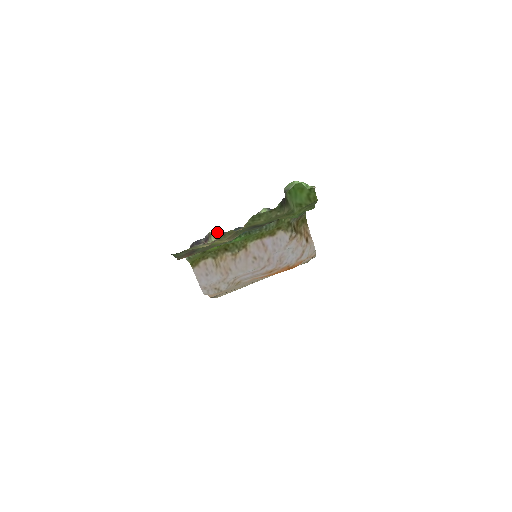
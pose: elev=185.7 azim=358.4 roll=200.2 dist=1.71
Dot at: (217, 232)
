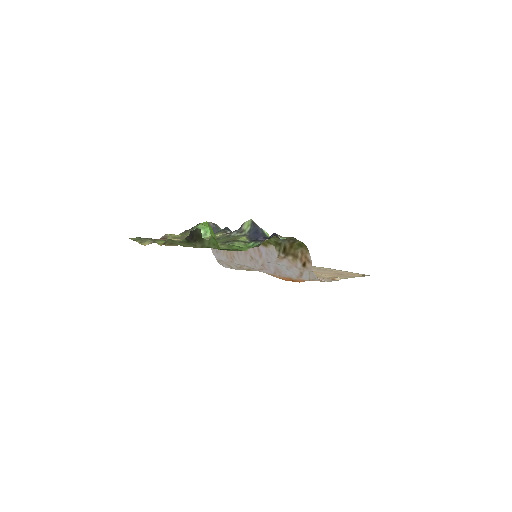
Dot at: occluded
